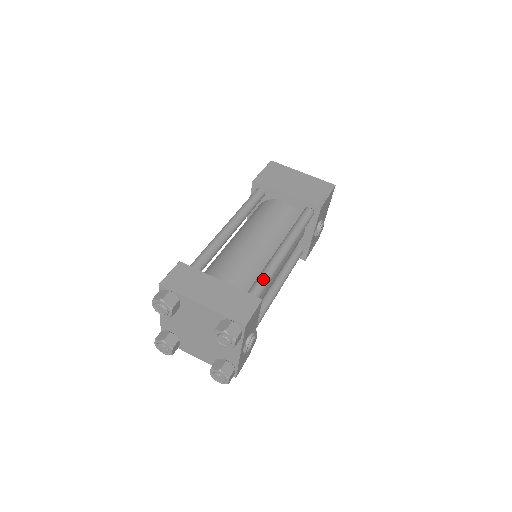
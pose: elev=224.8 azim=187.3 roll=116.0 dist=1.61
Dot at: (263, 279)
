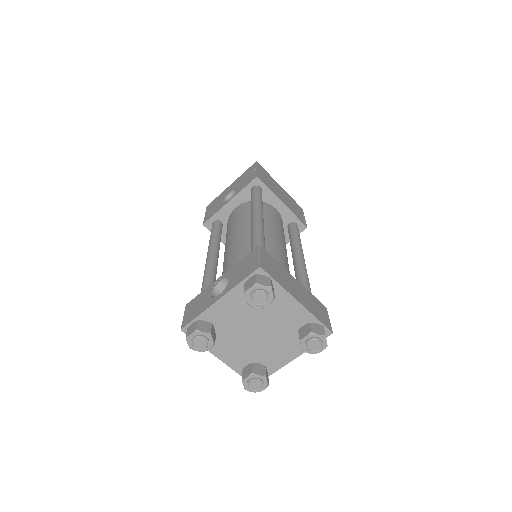
Dot at: occluded
